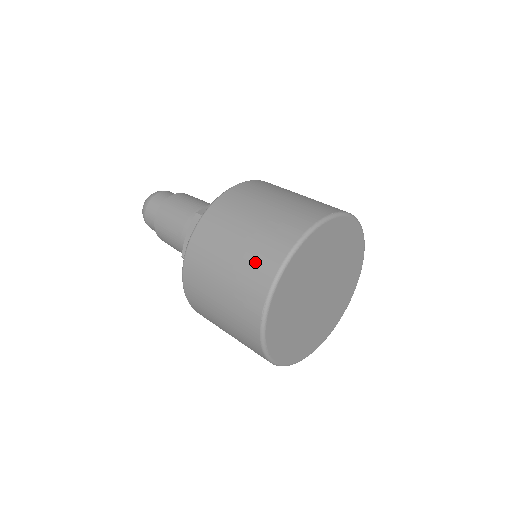
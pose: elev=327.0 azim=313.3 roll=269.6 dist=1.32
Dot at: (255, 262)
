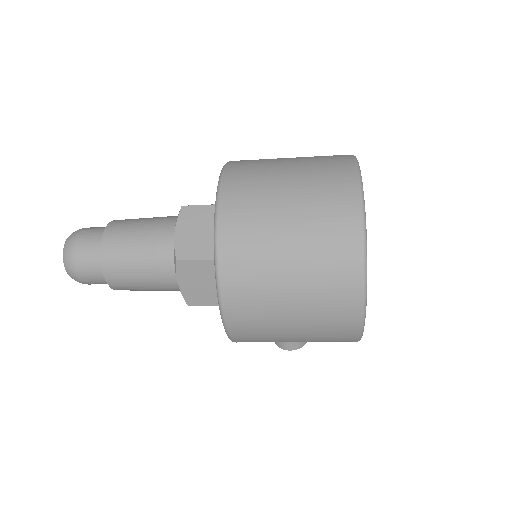
Dot at: occluded
